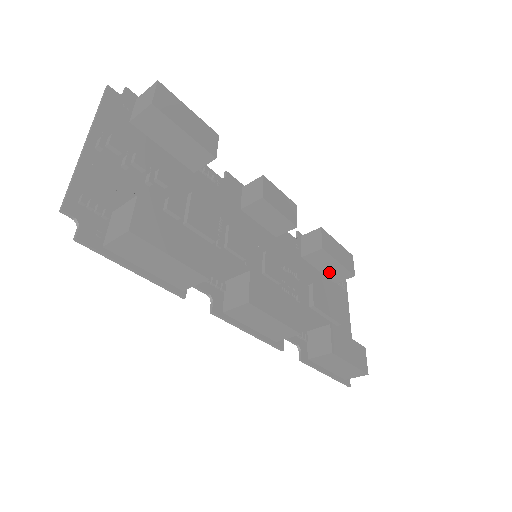
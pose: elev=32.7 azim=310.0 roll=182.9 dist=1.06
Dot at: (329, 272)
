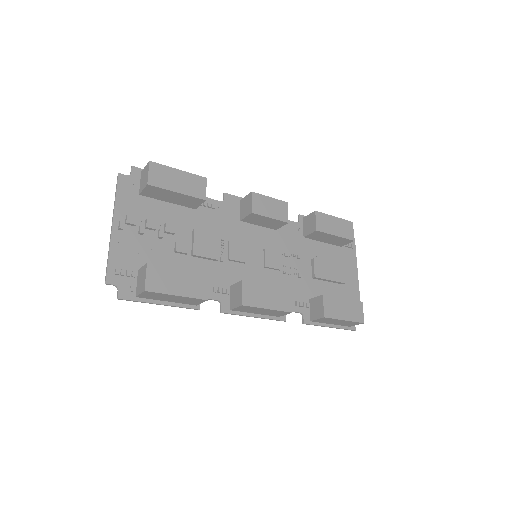
Dot at: (332, 242)
